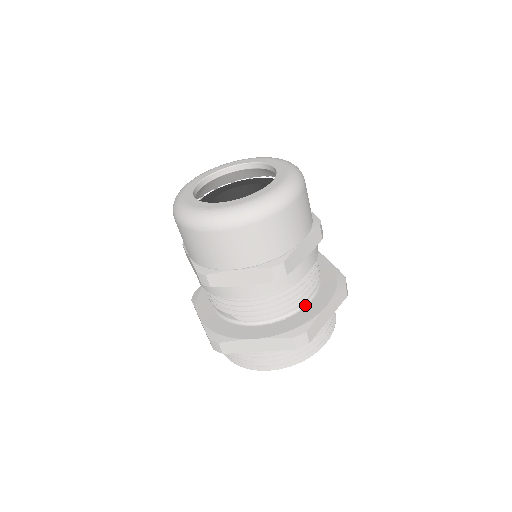
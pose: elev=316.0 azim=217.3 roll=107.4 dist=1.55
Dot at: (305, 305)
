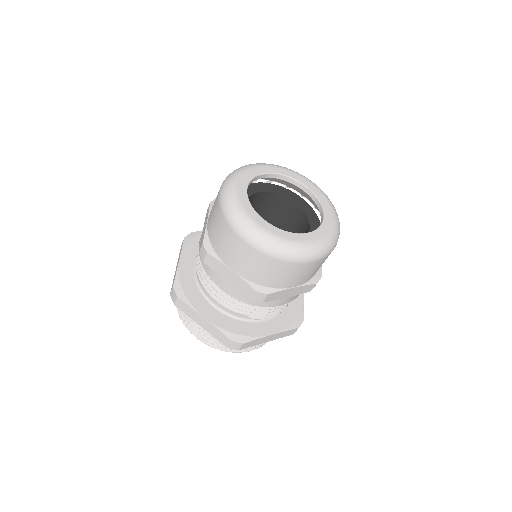
Dot at: occluded
